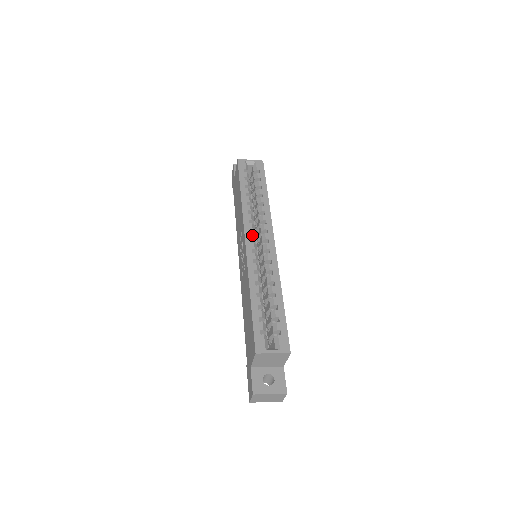
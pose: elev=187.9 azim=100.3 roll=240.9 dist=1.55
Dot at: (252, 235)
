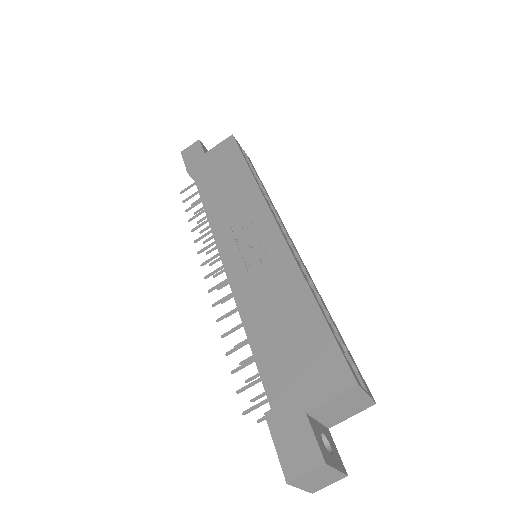
Dot at: (279, 224)
